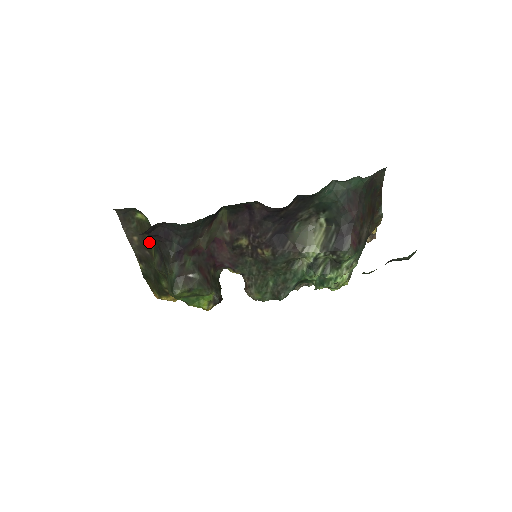
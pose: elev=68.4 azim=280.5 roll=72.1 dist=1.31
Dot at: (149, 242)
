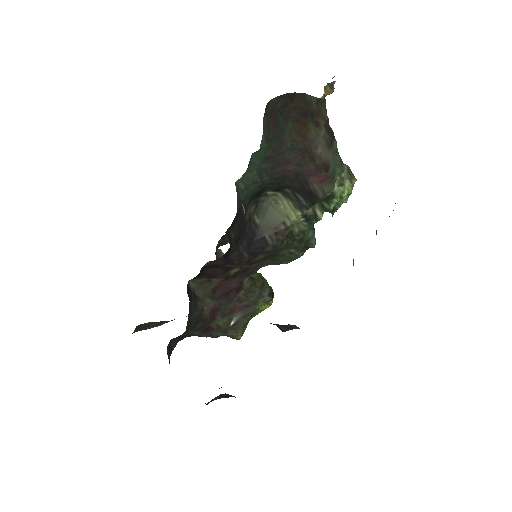
Dot at: occluded
